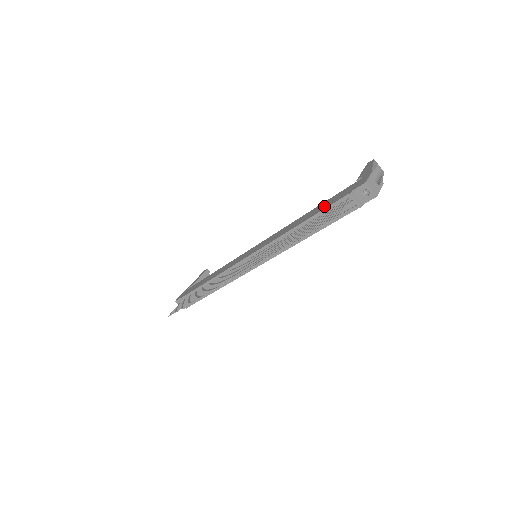
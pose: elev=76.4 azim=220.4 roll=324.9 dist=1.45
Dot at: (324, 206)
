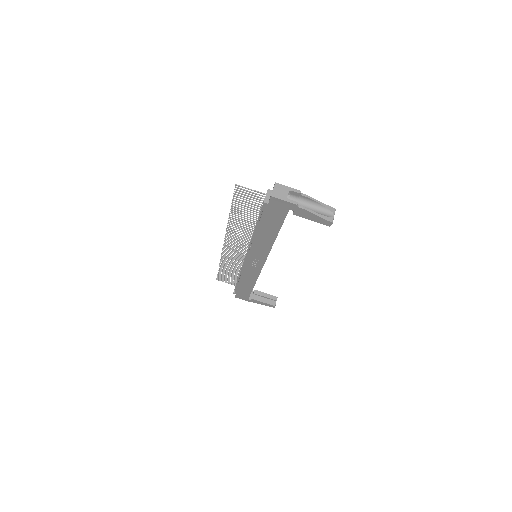
Dot at: occluded
